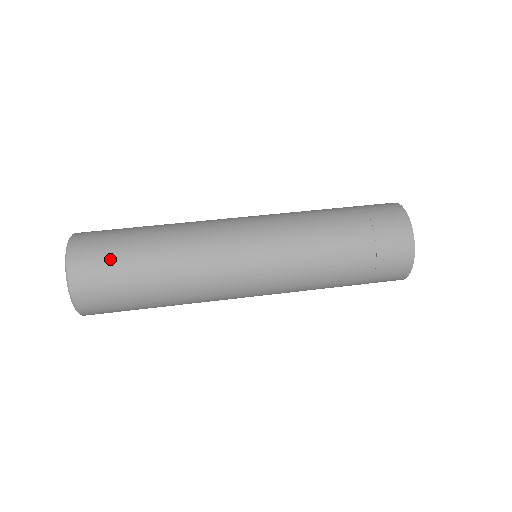
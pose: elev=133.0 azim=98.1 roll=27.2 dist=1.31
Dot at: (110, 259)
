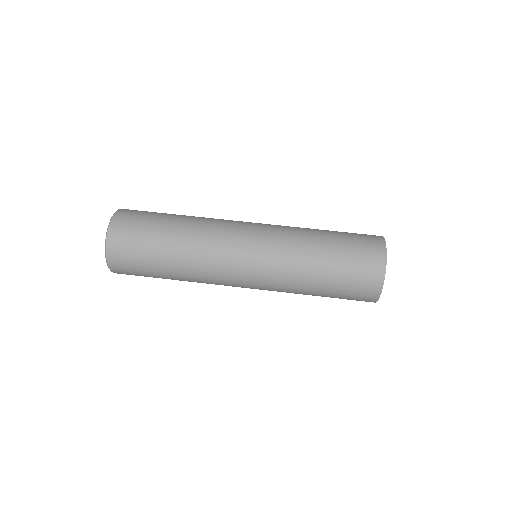
Dot at: (139, 239)
